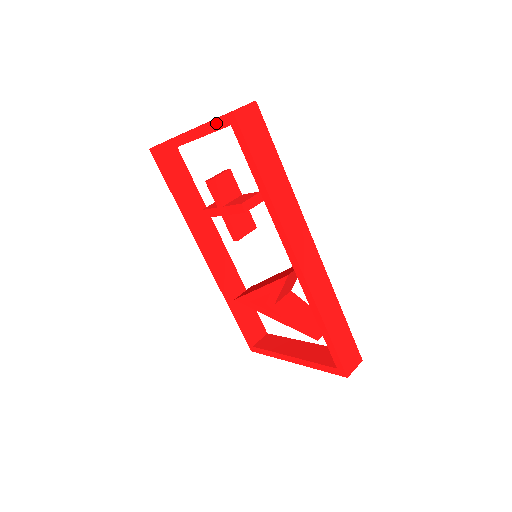
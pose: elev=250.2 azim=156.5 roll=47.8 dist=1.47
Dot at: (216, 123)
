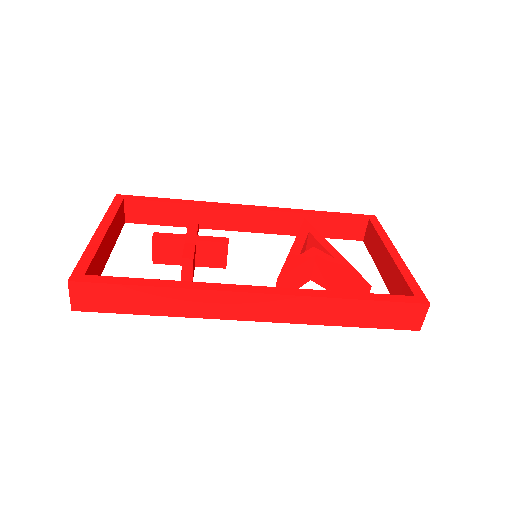
Dot at: occluded
